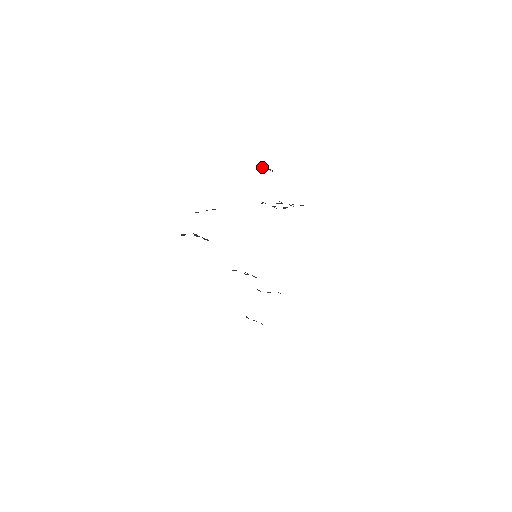
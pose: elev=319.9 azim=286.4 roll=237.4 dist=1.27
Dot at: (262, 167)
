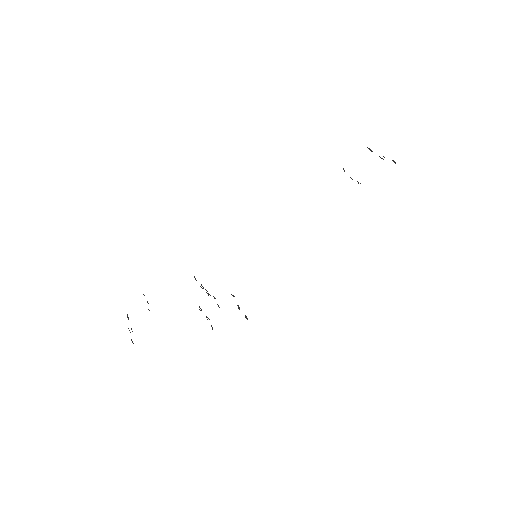
Dot at: occluded
